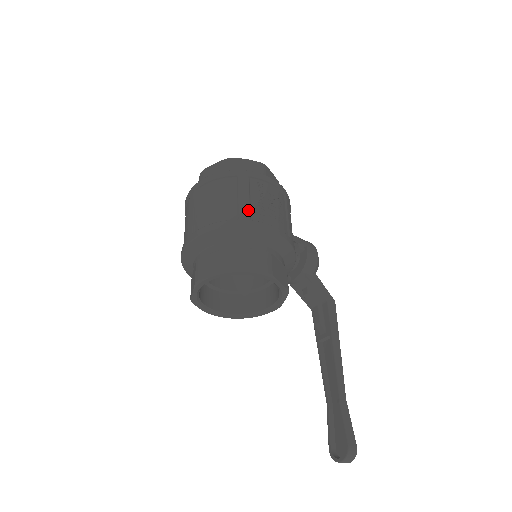
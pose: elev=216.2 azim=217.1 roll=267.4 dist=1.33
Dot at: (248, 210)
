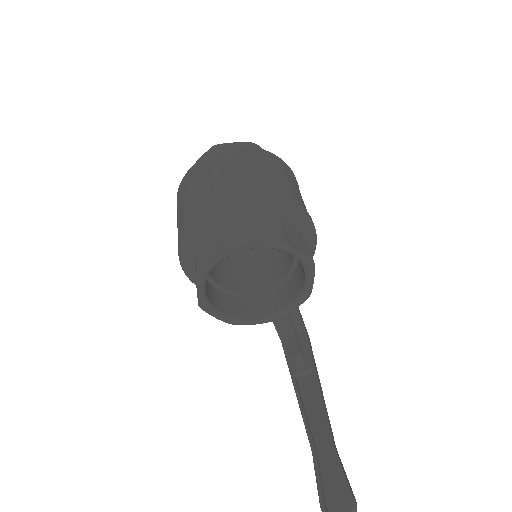
Dot at: (293, 191)
